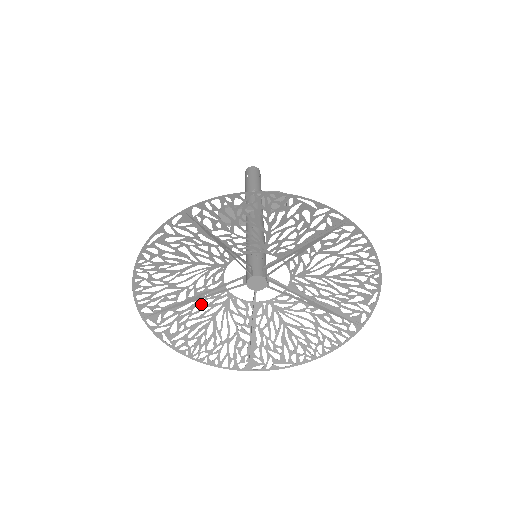
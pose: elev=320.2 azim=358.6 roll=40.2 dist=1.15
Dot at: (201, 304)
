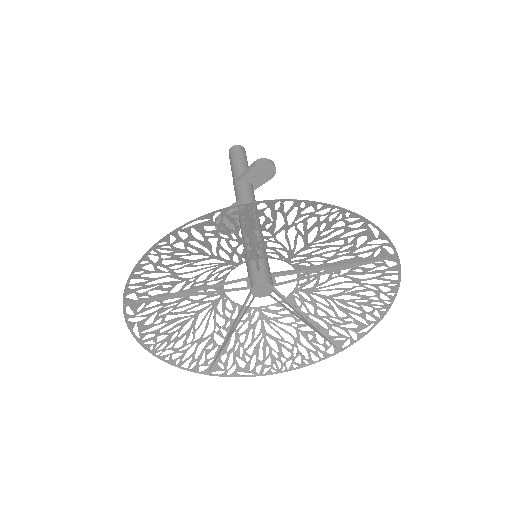
Dot at: (242, 332)
